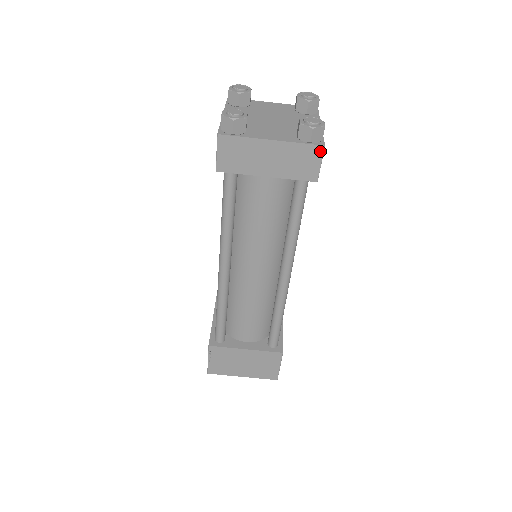
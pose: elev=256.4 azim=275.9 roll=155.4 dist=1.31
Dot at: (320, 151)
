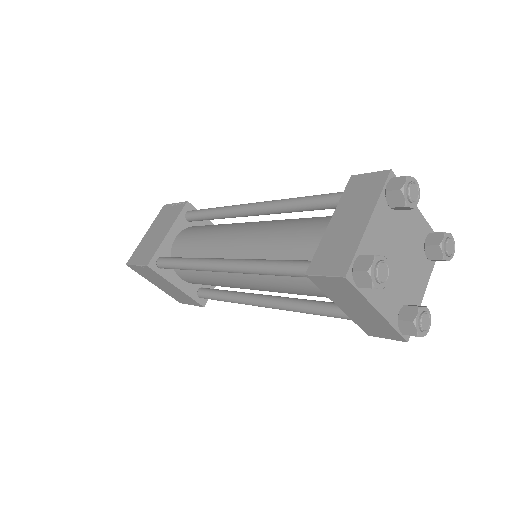
Dot at: (399, 339)
